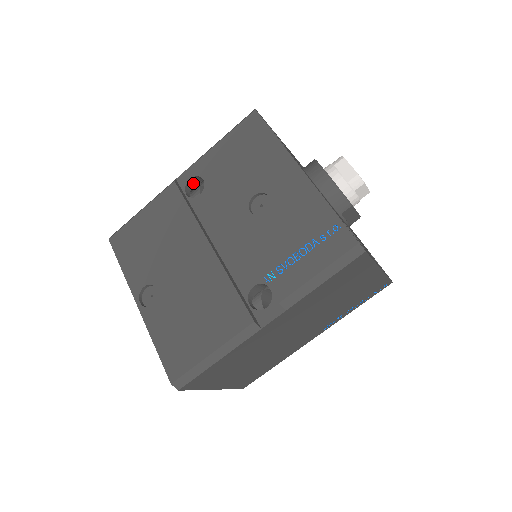
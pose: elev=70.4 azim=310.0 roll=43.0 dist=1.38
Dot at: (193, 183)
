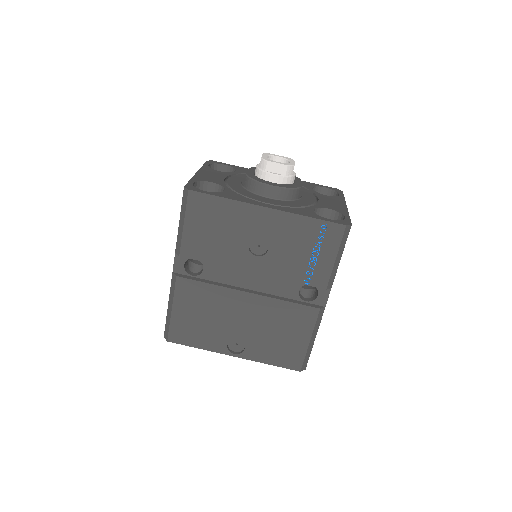
Dot at: (185, 263)
